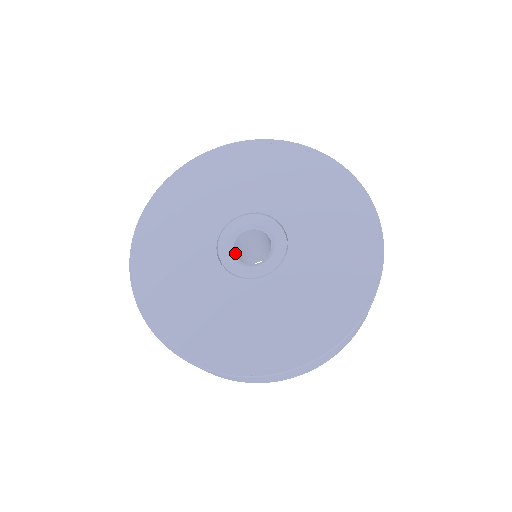
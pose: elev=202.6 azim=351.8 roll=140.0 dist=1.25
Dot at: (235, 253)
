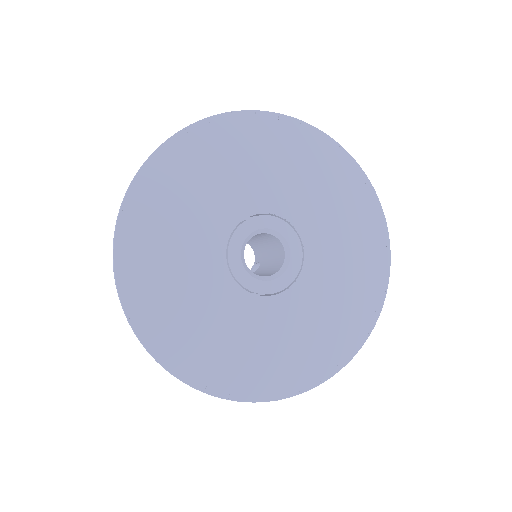
Dot at: occluded
